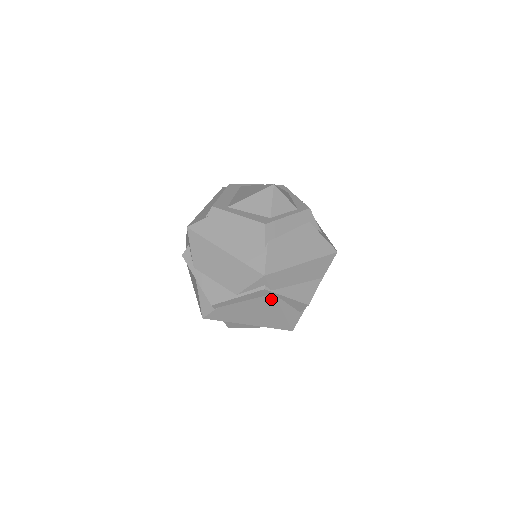
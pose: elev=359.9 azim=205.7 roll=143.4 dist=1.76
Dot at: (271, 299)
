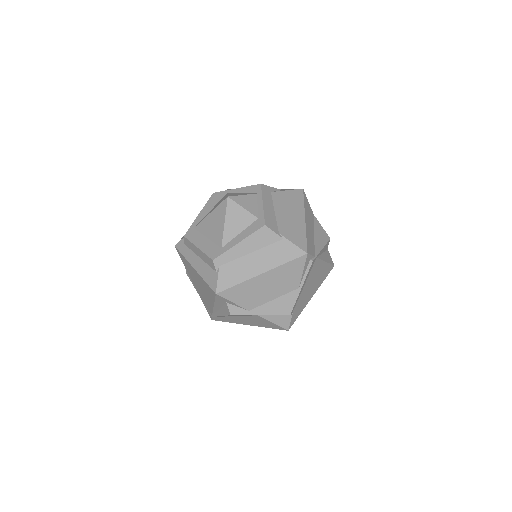
Dot at: (316, 263)
